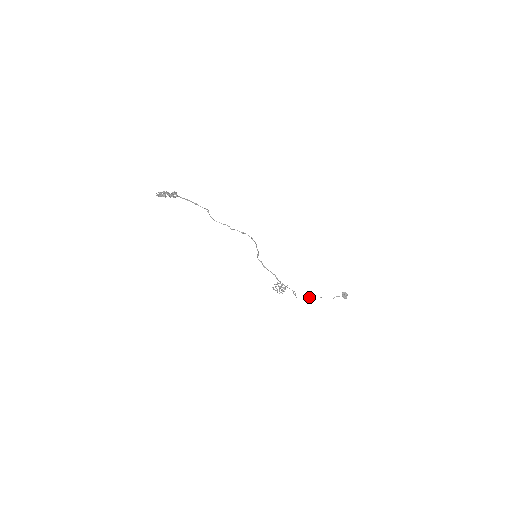
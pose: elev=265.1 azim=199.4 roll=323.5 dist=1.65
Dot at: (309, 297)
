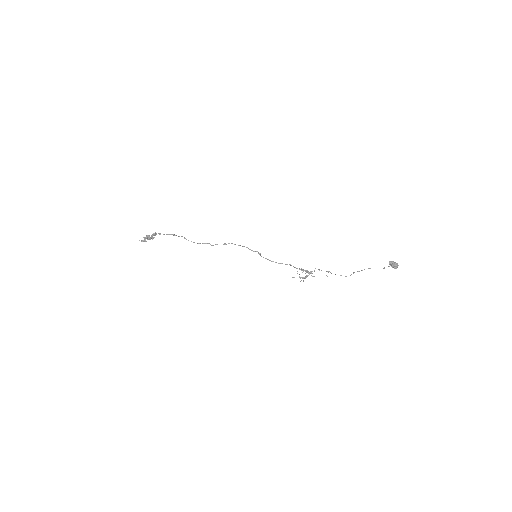
Dot at: occluded
